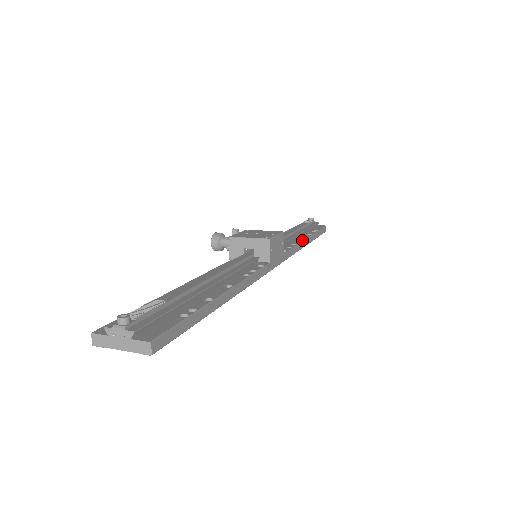
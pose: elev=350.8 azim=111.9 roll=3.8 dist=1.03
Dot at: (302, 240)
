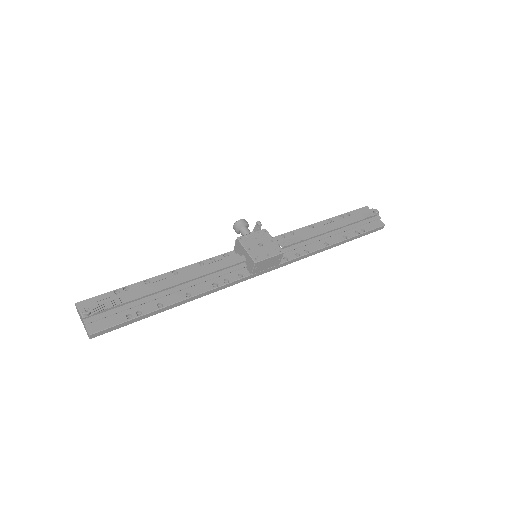
Dot at: (324, 246)
